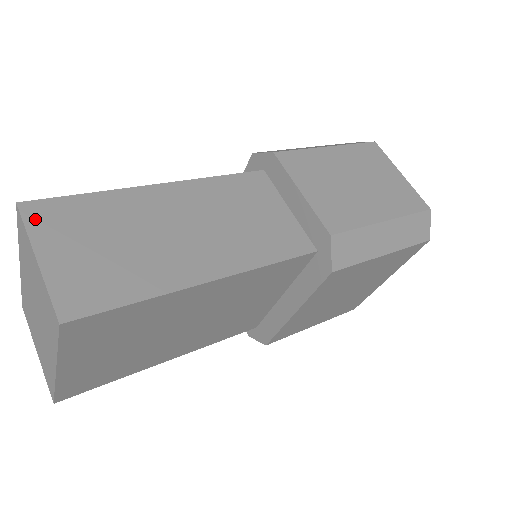
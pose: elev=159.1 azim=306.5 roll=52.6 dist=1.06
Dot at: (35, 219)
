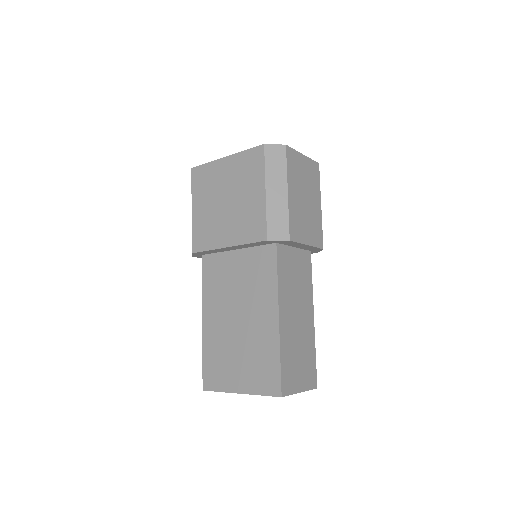
Dot at: (288, 390)
